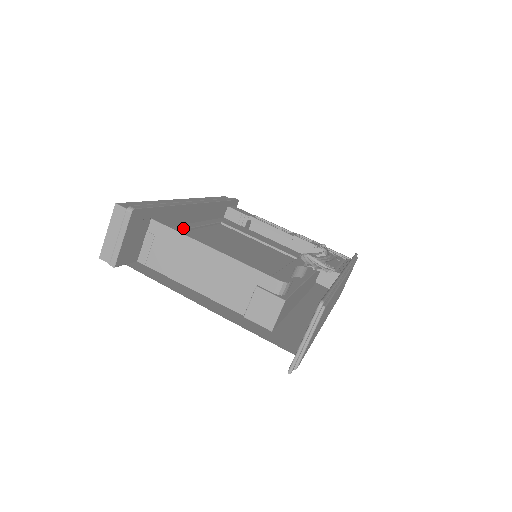
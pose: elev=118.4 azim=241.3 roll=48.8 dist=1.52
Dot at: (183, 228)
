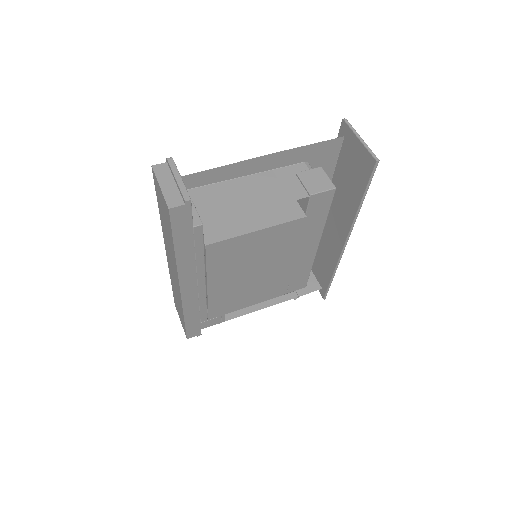
Dot at: occluded
